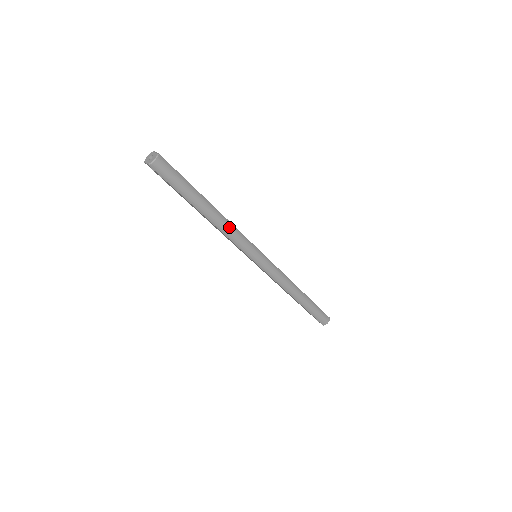
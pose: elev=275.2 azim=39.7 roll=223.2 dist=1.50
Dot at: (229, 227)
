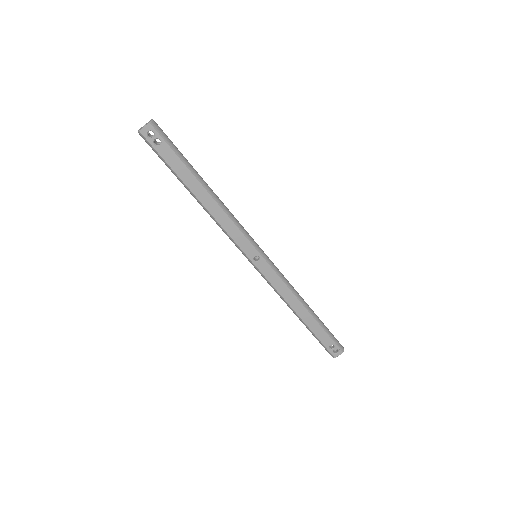
Dot at: (227, 208)
